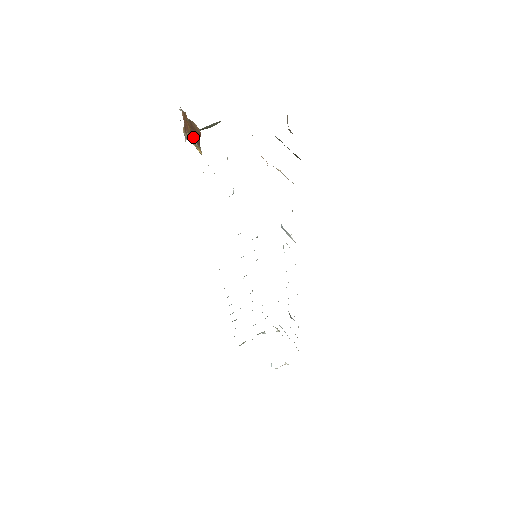
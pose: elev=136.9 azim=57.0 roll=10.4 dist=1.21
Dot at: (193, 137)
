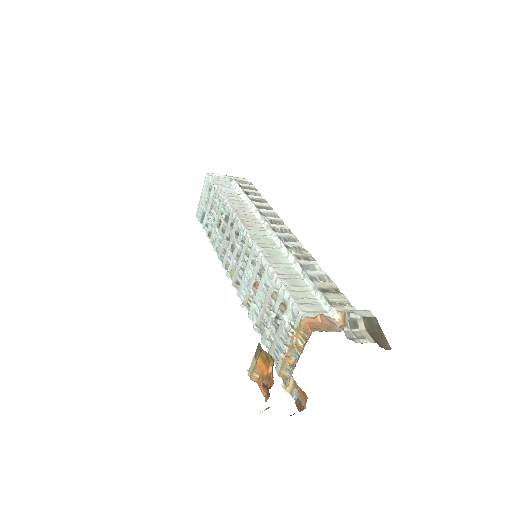
Dot at: occluded
